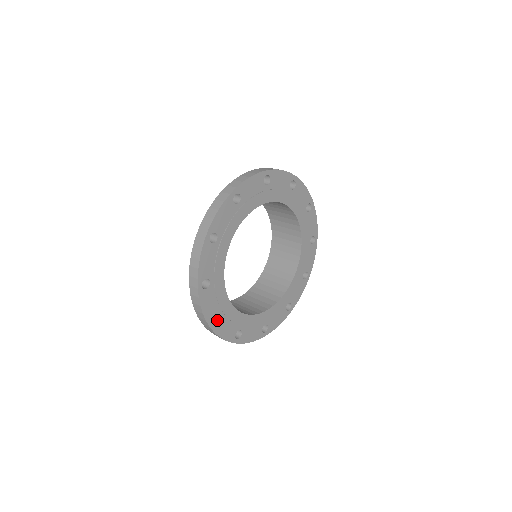
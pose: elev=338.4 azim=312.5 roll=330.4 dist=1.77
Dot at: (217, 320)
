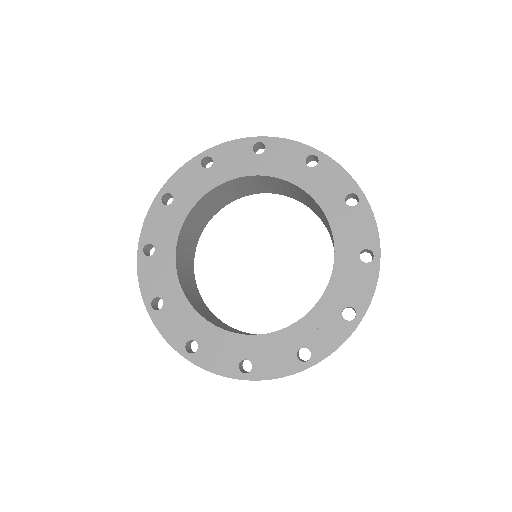
Dot at: (198, 348)
